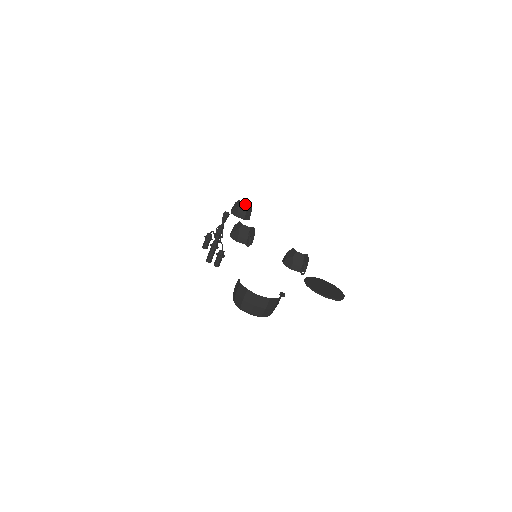
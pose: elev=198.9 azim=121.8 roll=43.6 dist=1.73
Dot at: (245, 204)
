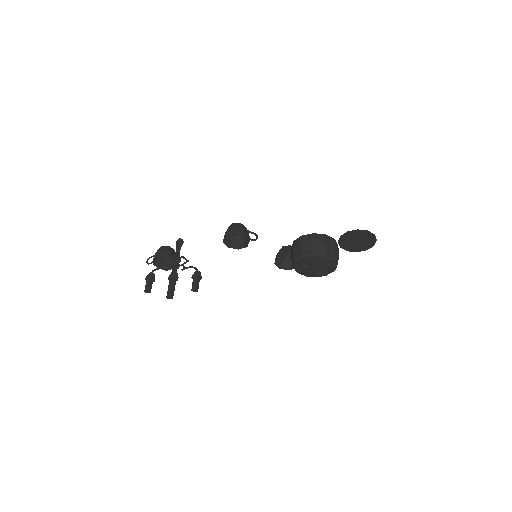
Dot at: (172, 248)
